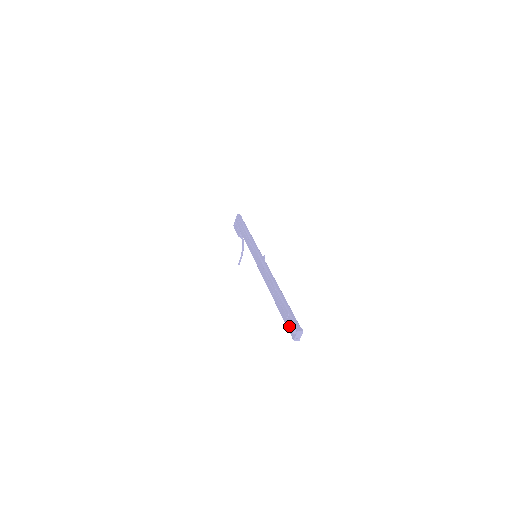
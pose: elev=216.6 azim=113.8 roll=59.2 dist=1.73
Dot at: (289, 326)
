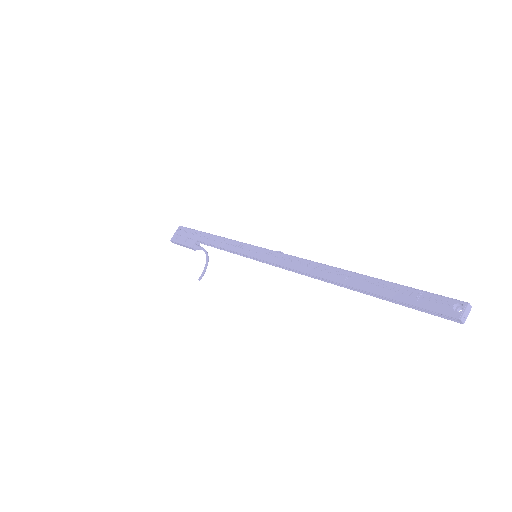
Dot at: (432, 304)
